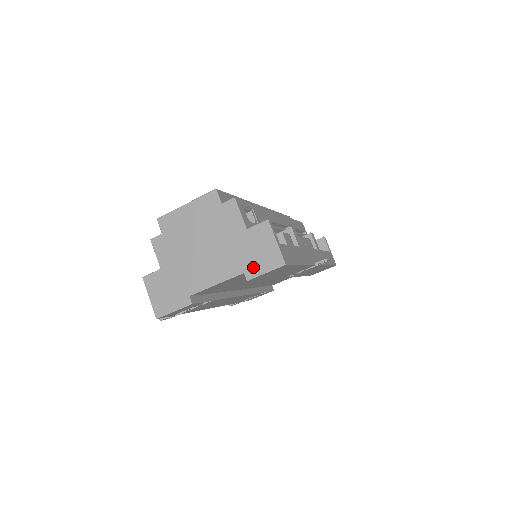
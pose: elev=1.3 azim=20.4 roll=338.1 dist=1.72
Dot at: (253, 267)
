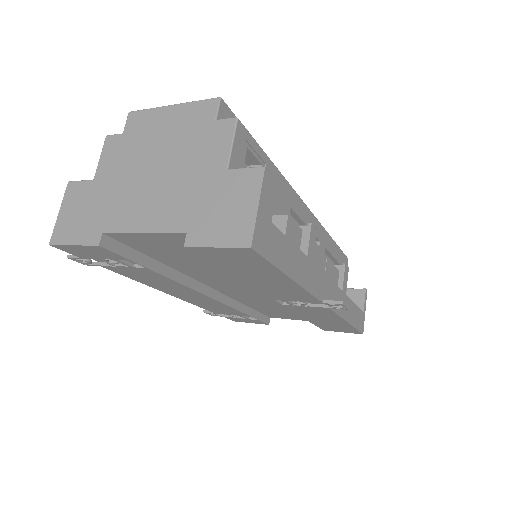
Dot at: (204, 229)
